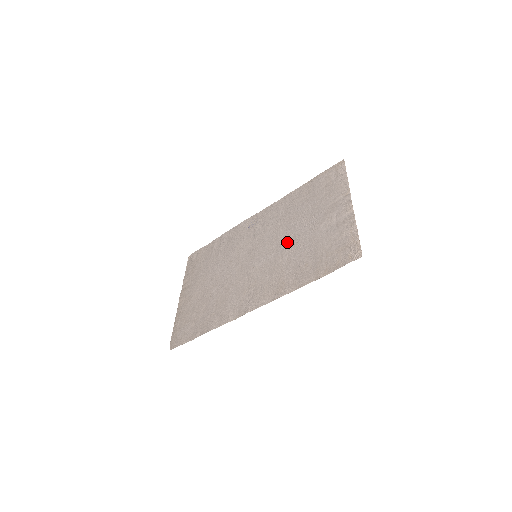
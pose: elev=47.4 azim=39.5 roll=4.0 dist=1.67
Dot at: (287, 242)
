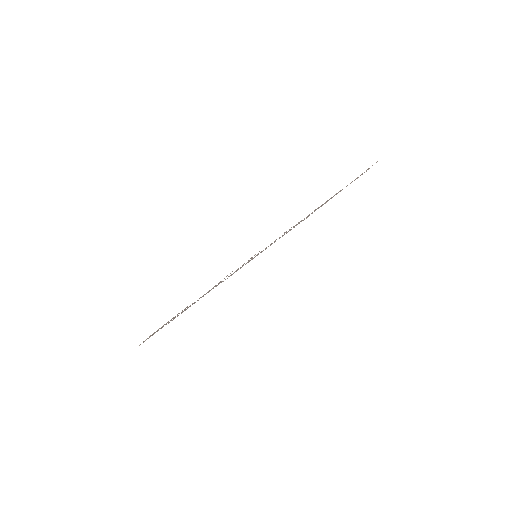
Dot at: occluded
